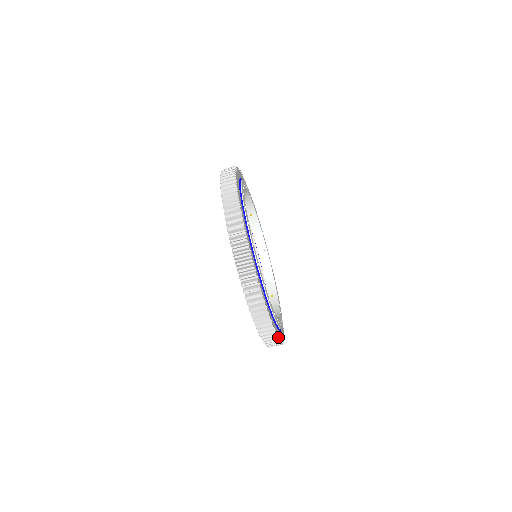
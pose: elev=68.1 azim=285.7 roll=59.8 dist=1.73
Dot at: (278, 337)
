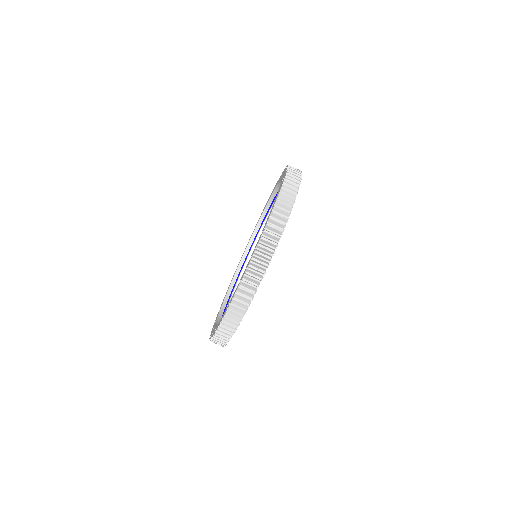
Dot at: occluded
